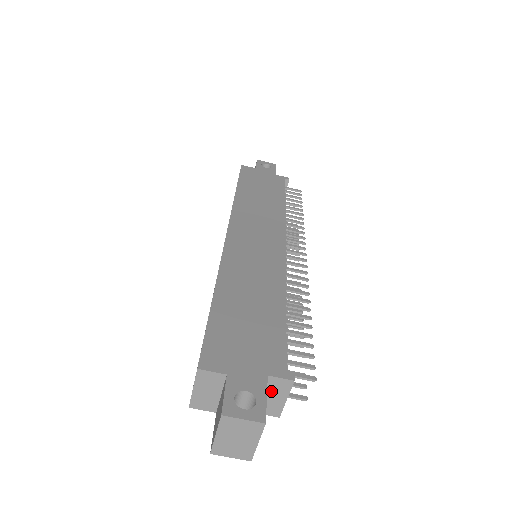
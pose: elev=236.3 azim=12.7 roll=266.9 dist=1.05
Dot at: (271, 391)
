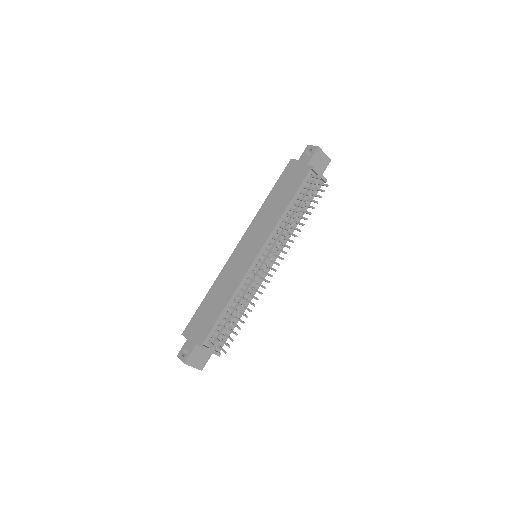
Dot at: occluded
